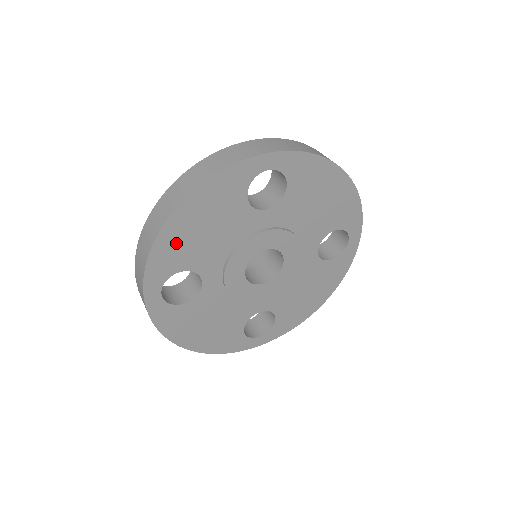
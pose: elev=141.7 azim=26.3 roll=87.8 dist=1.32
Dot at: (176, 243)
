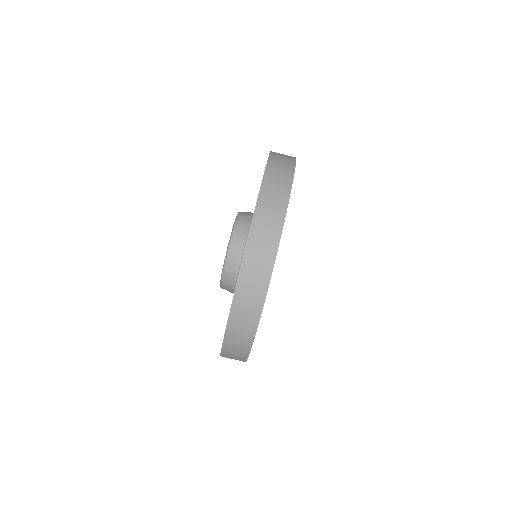
Dot at: occluded
